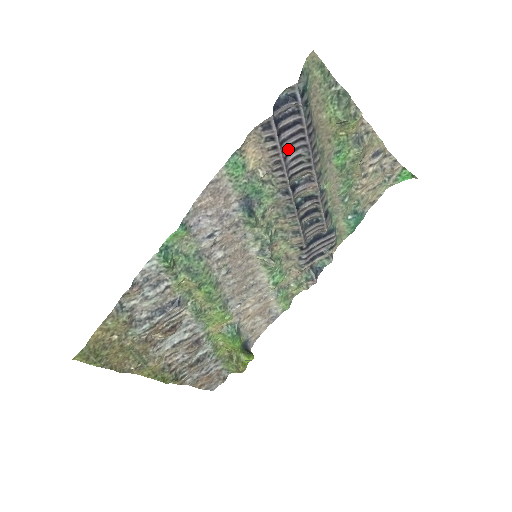
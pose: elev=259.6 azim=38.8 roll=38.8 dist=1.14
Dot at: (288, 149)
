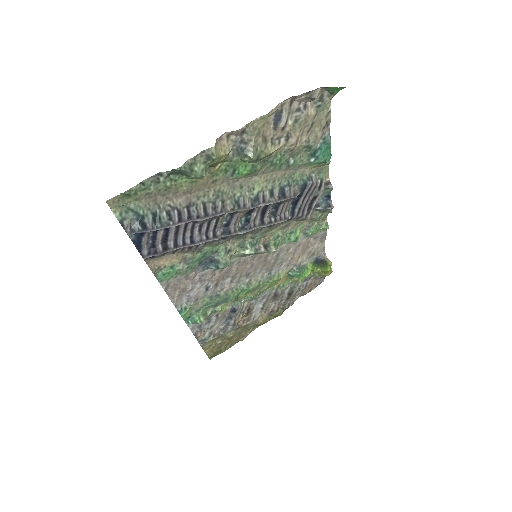
Dot at: (186, 236)
